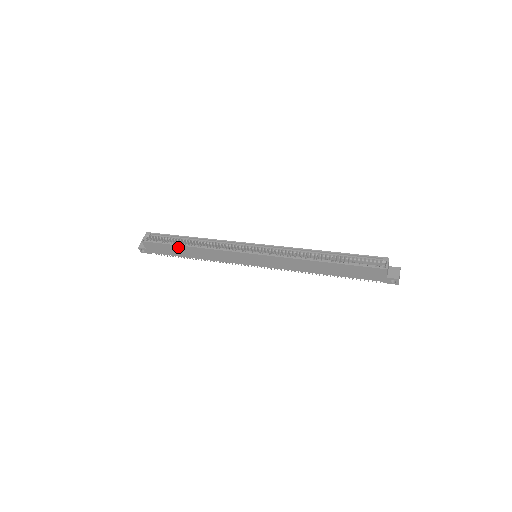
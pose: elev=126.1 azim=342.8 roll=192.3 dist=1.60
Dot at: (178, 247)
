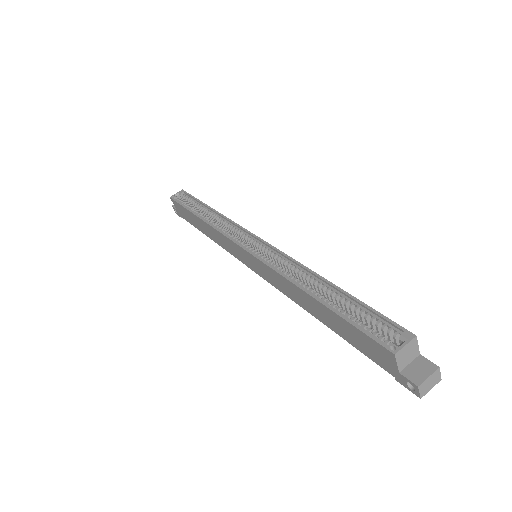
Dot at: (192, 215)
